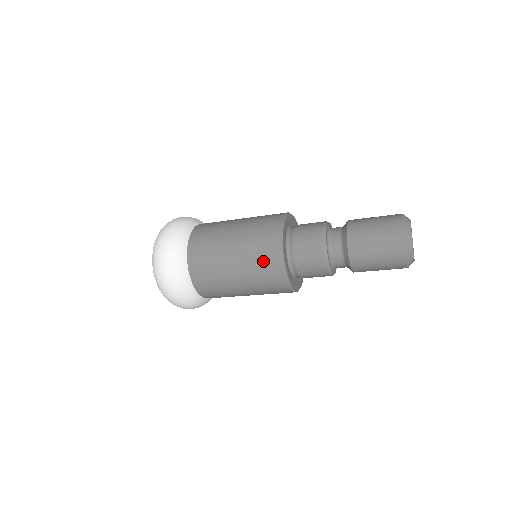
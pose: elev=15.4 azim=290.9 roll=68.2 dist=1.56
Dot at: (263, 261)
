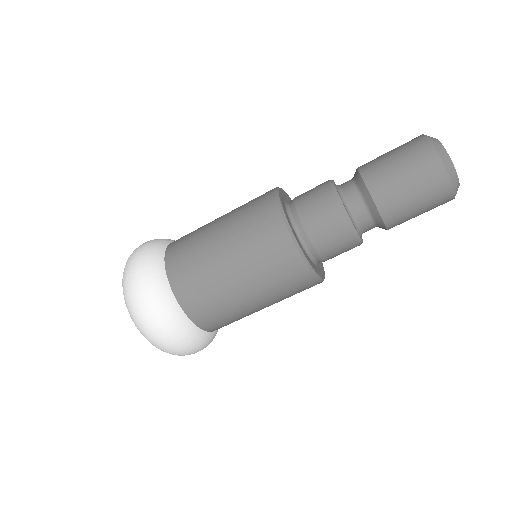
Dot at: (276, 264)
